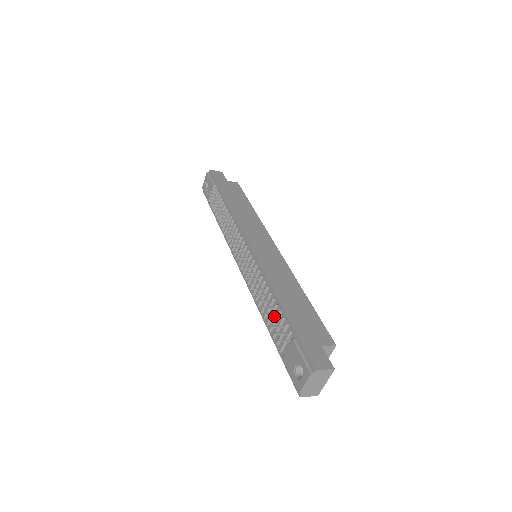
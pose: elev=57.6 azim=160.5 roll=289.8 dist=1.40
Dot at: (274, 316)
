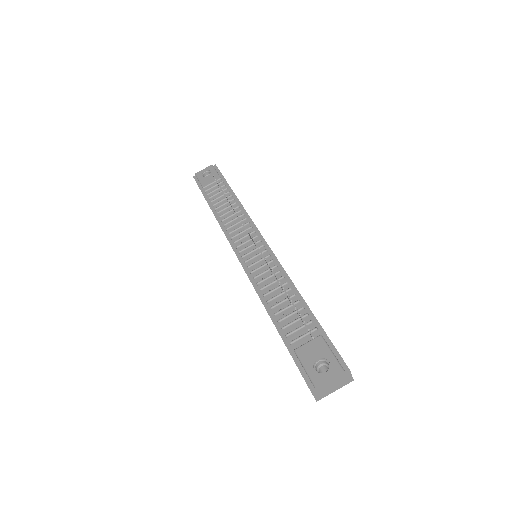
Dot at: (289, 310)
